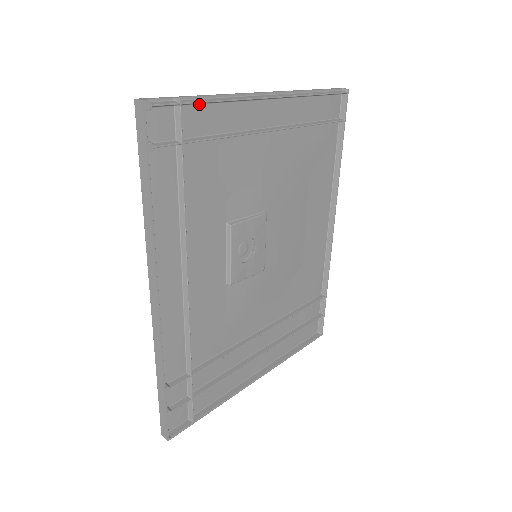
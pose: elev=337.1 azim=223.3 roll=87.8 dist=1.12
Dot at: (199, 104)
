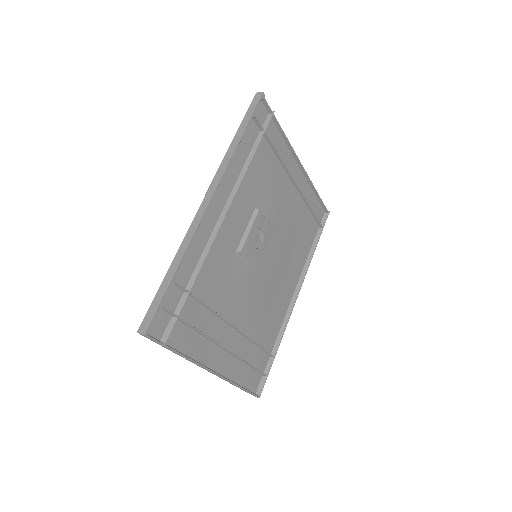
Dot at: (276, 128)
